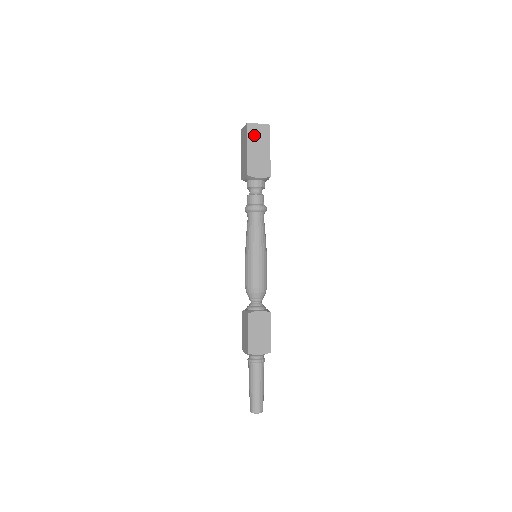
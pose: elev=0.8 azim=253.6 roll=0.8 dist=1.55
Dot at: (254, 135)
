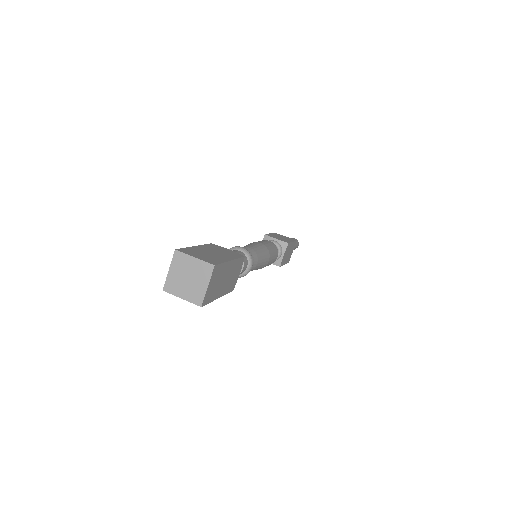
Dot at: occluded
